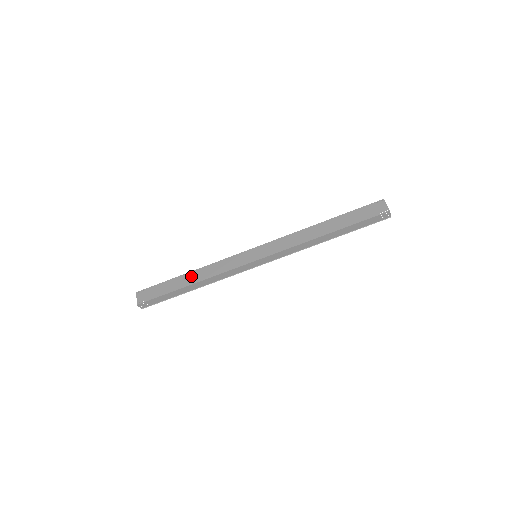
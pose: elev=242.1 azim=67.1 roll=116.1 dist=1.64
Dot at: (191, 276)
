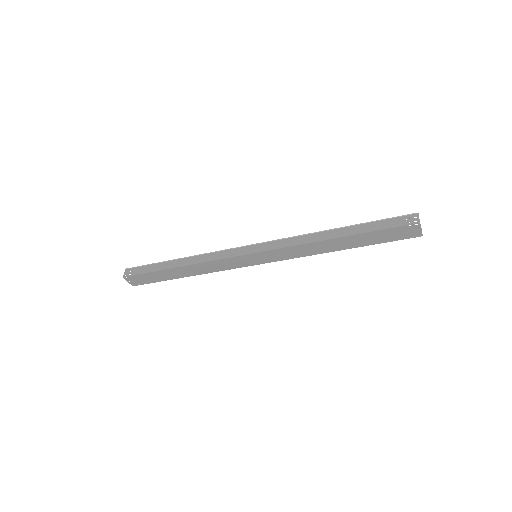
Dot at: (184, 271)
